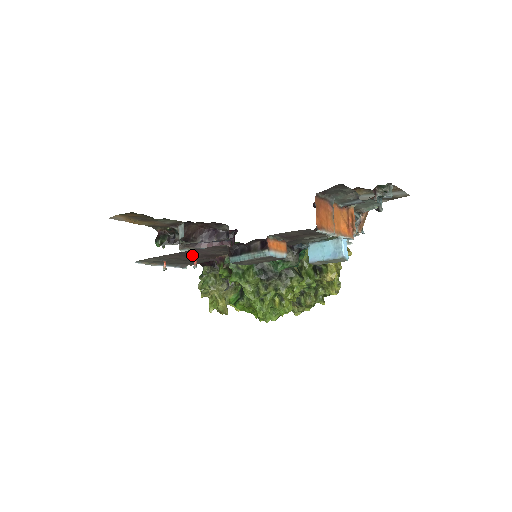
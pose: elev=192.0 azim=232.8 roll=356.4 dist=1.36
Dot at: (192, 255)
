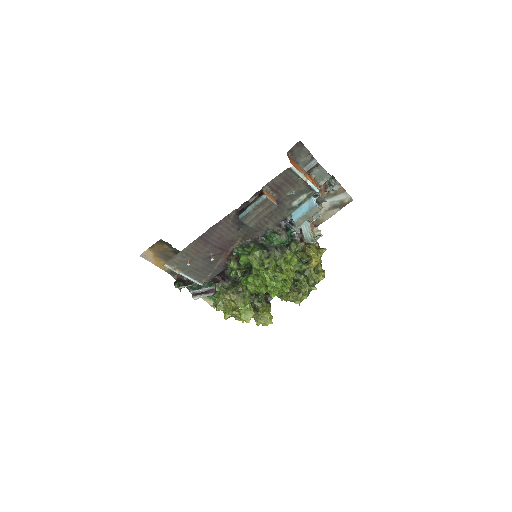
Dot at: (210, 241)
